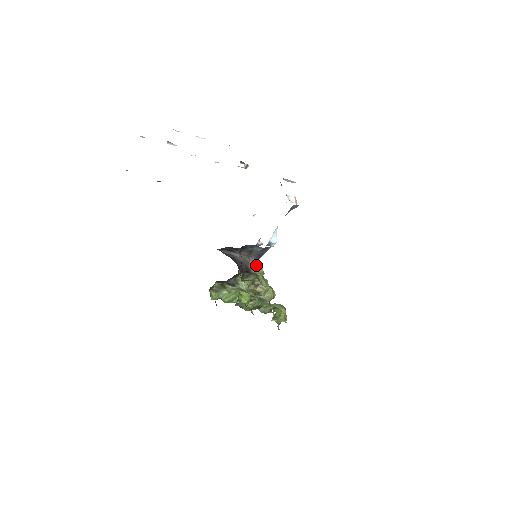
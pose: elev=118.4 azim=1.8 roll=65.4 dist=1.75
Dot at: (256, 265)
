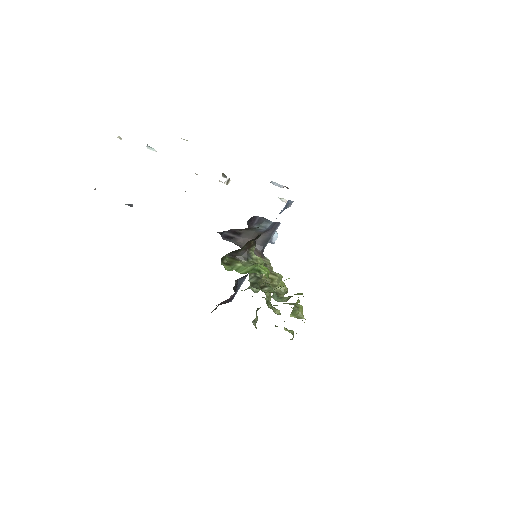
Dot at: (261, 256)
